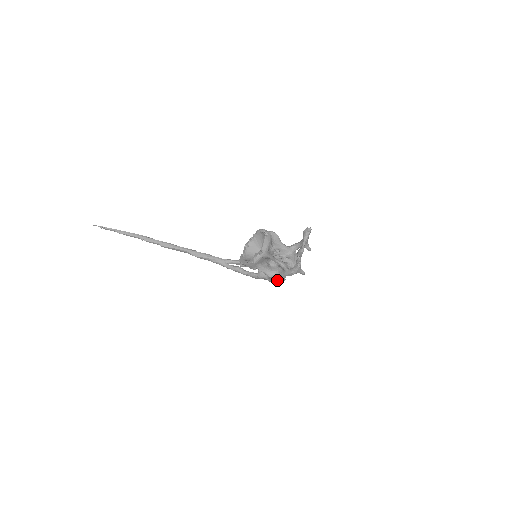
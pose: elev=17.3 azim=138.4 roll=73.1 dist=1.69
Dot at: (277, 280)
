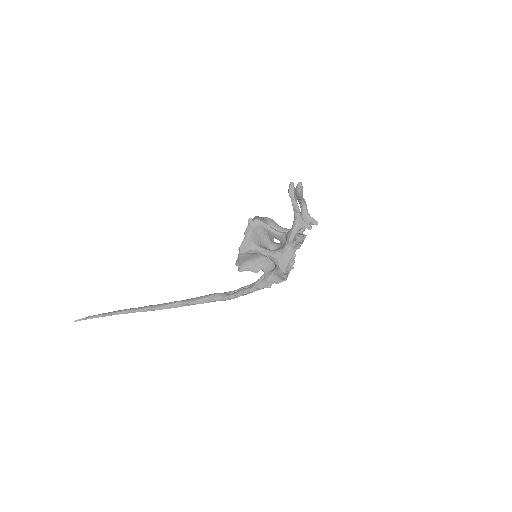
Dot at: (285, 259)
